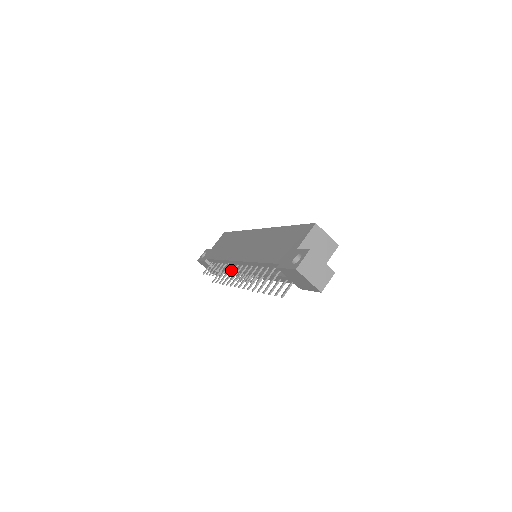
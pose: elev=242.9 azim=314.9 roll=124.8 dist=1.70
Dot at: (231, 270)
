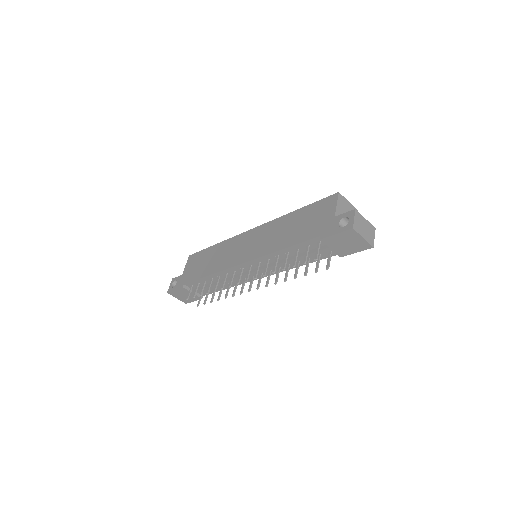
Dot at: (229, 280)
